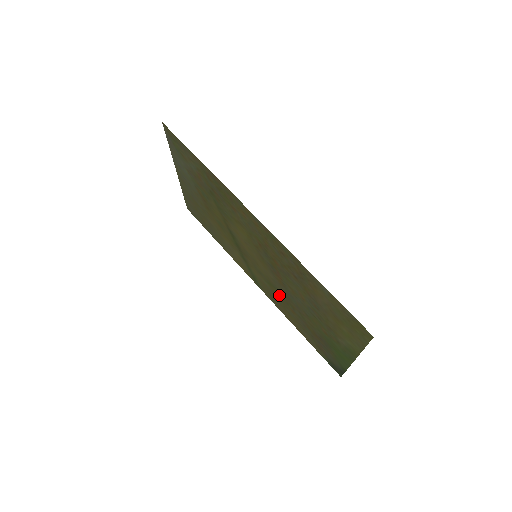
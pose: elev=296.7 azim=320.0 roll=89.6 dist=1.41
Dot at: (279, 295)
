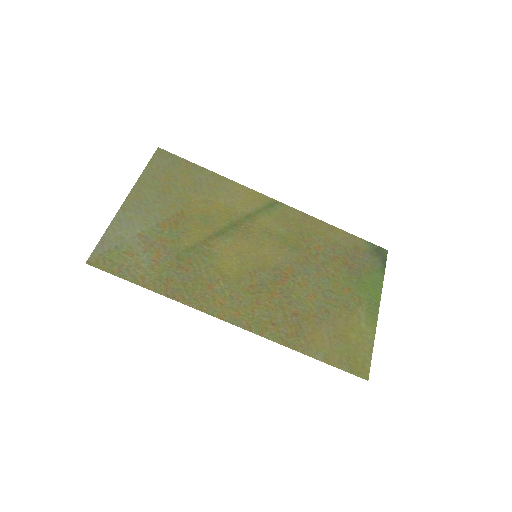
Dot at: (298, 243)
